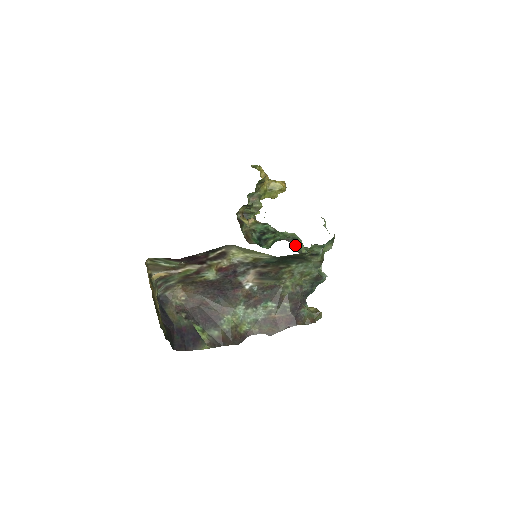
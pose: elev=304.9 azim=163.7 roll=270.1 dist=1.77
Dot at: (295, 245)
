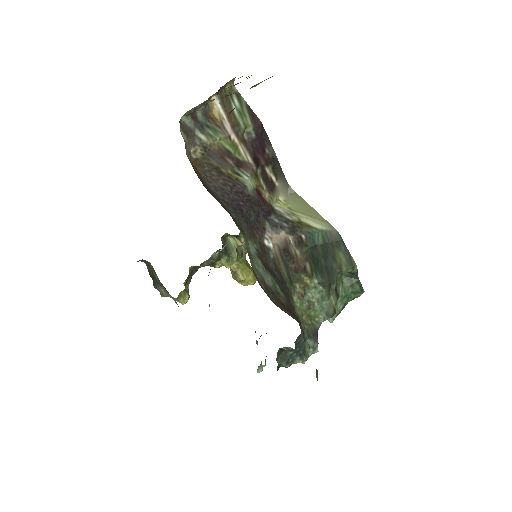
Dot at: occluded
